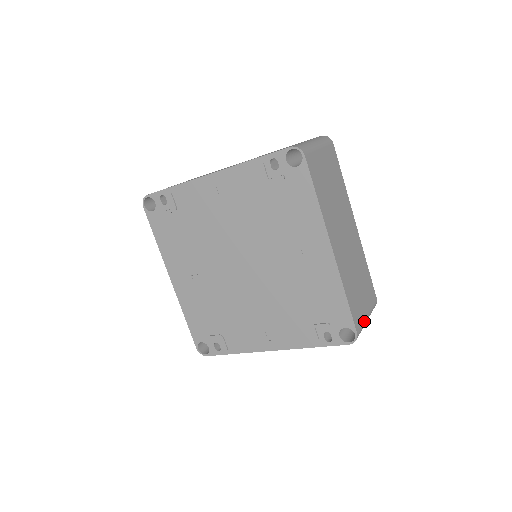
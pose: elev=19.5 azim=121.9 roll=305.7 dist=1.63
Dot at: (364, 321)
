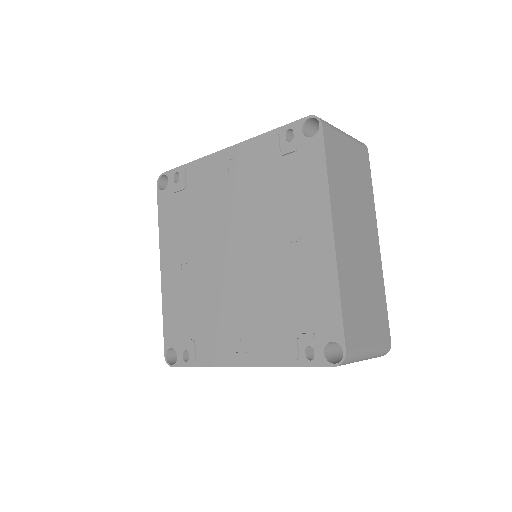
Dot at: (362, 348)
